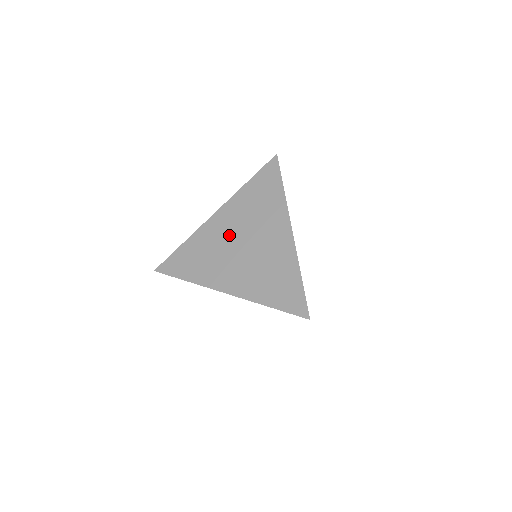
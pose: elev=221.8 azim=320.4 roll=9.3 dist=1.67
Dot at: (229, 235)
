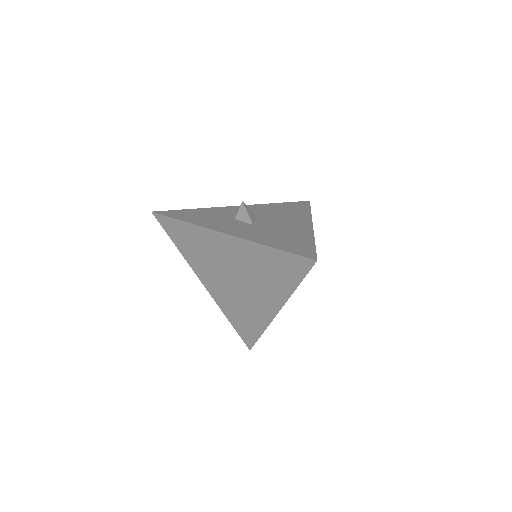
Dot at: (227, 261)
